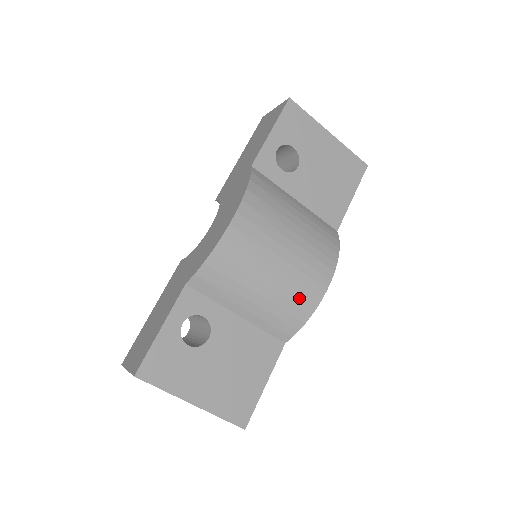
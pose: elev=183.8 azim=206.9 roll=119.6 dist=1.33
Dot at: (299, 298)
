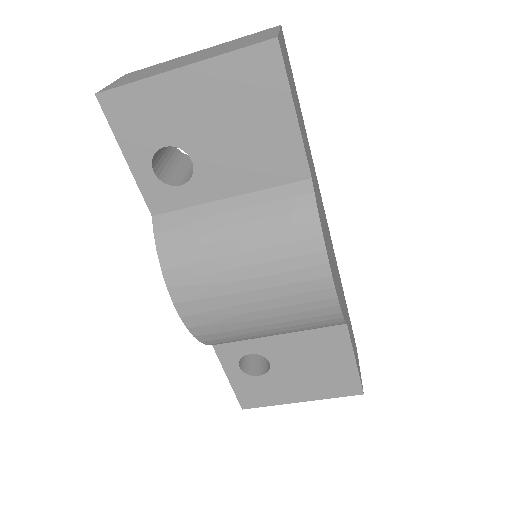
Dot at: (311, 312)
